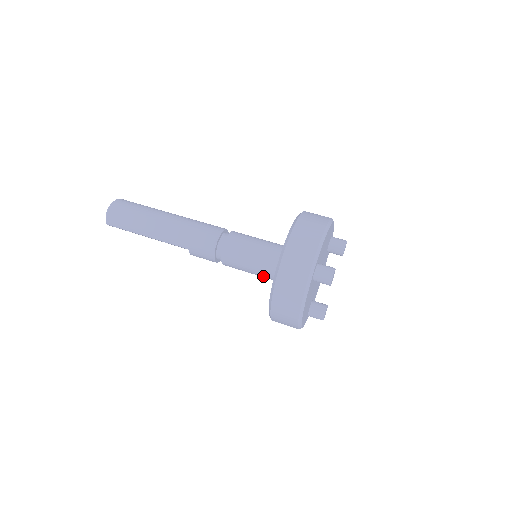
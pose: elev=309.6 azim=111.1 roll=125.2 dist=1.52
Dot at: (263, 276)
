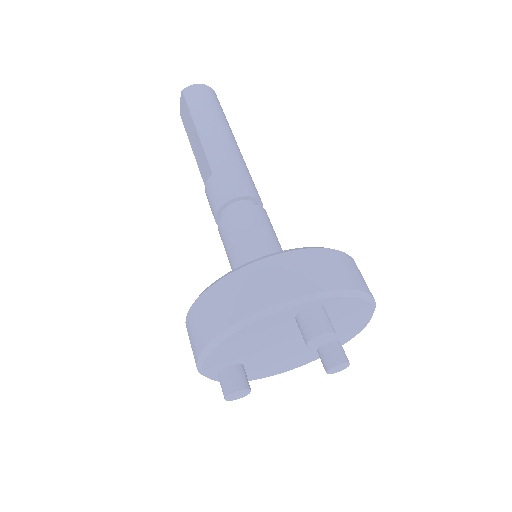
Dot at: occluded
